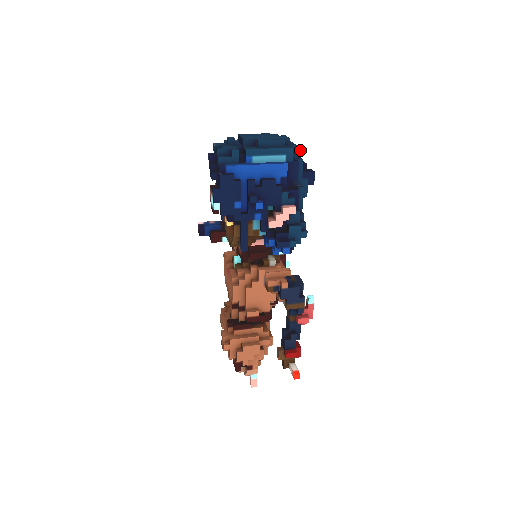
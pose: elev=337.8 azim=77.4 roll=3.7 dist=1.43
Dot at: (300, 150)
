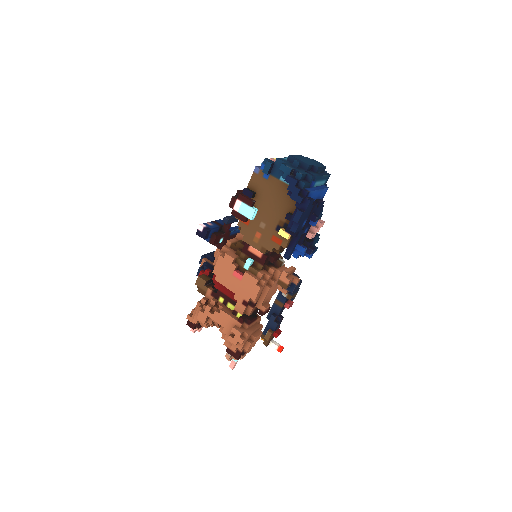
Dot at: occluded
